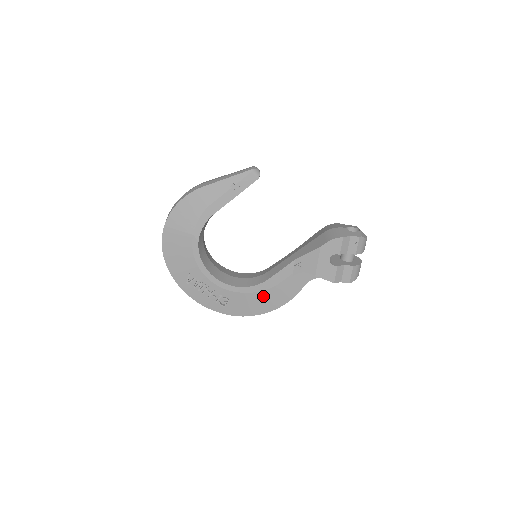
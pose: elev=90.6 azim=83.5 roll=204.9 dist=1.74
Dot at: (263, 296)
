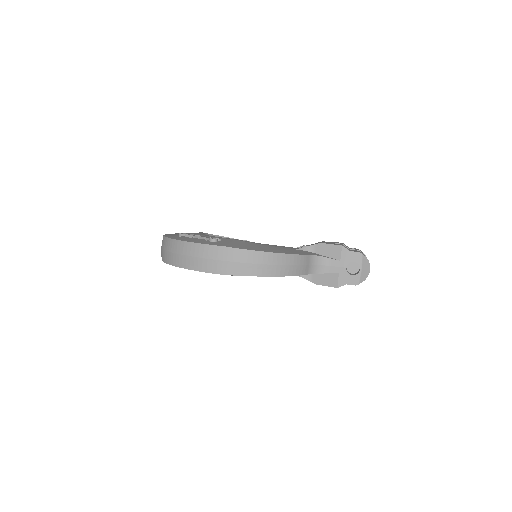
Dot at: (262, 246)
